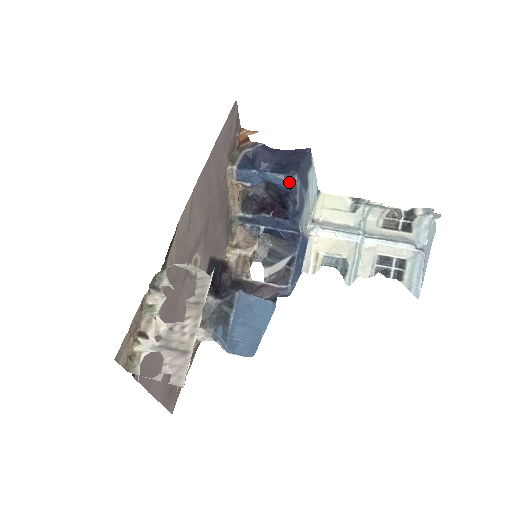
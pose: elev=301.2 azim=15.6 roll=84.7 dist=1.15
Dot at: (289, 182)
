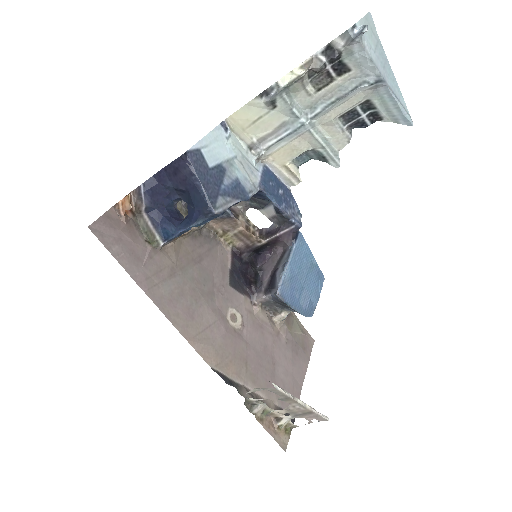
Dot at: (214, 217)
